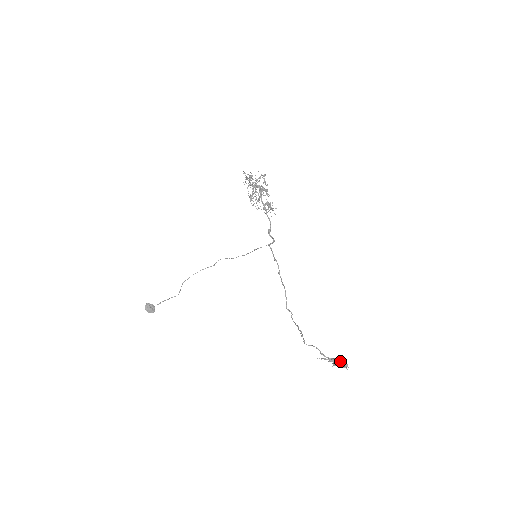
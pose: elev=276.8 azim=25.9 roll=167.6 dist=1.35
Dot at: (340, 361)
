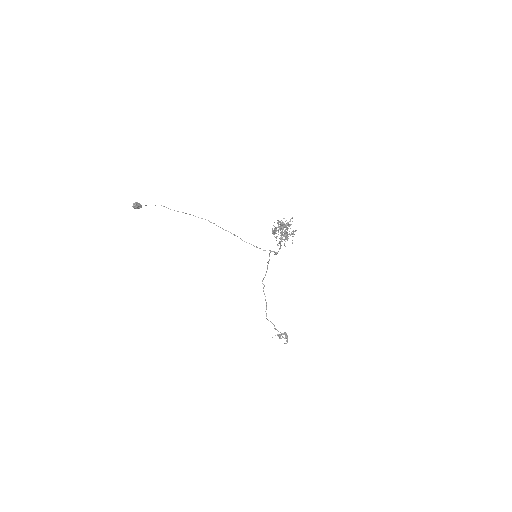
Dot at: (284, 333)
